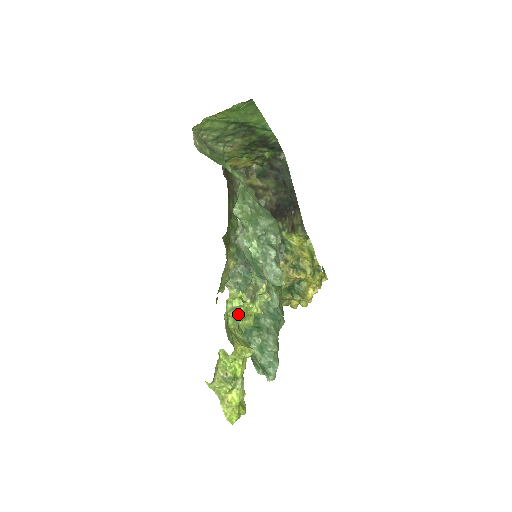
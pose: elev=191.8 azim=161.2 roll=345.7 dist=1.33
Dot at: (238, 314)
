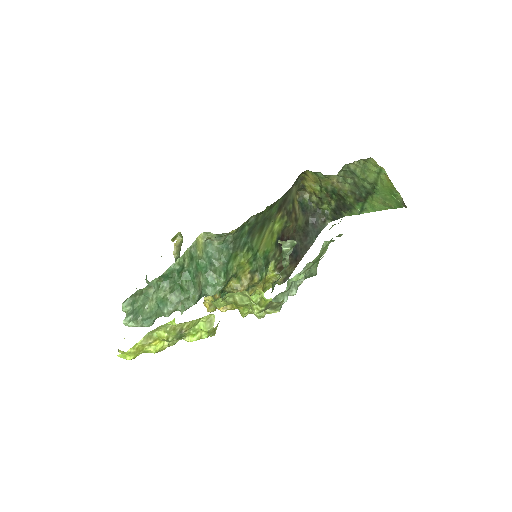
Dot at: (237, 299)
